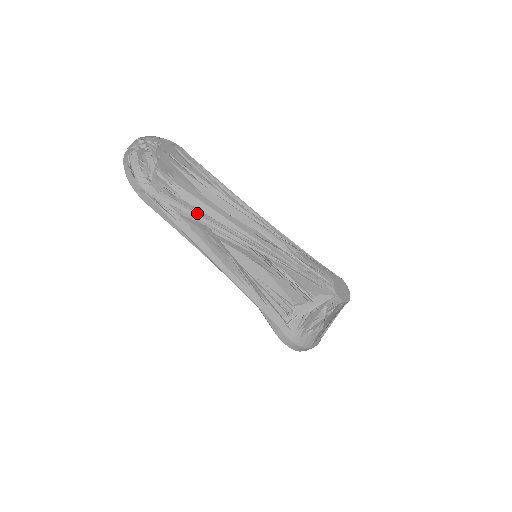
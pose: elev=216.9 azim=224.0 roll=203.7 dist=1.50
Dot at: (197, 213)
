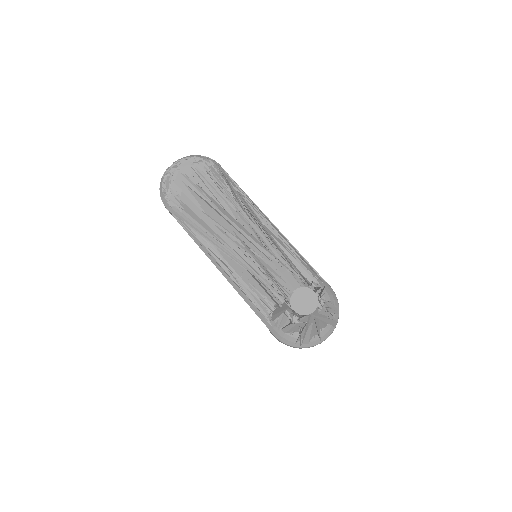
Dot at: (193, 223)
